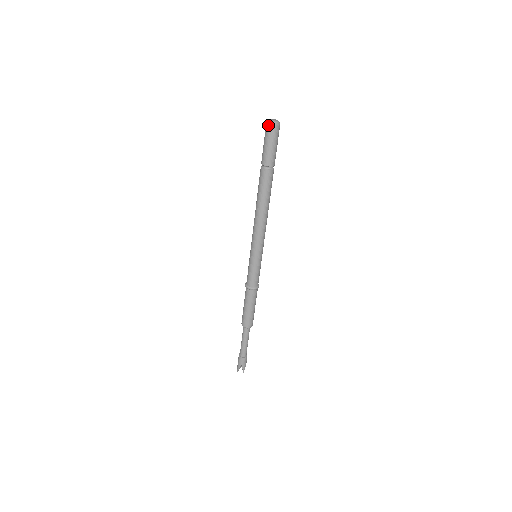
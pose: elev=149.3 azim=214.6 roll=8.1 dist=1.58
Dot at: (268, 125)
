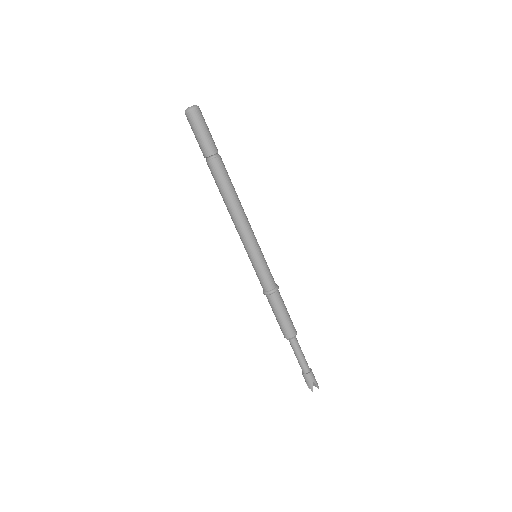
Dot at: (186, 115)
